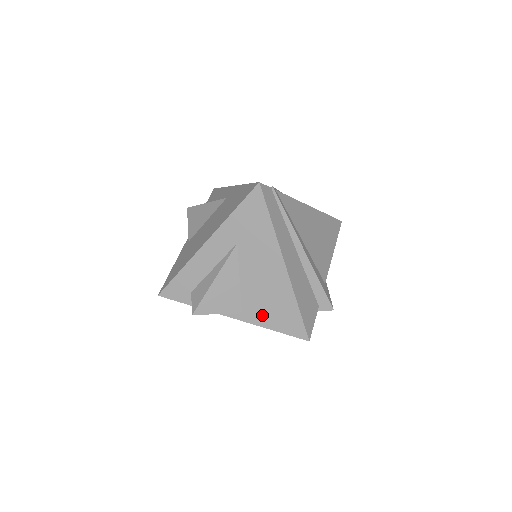
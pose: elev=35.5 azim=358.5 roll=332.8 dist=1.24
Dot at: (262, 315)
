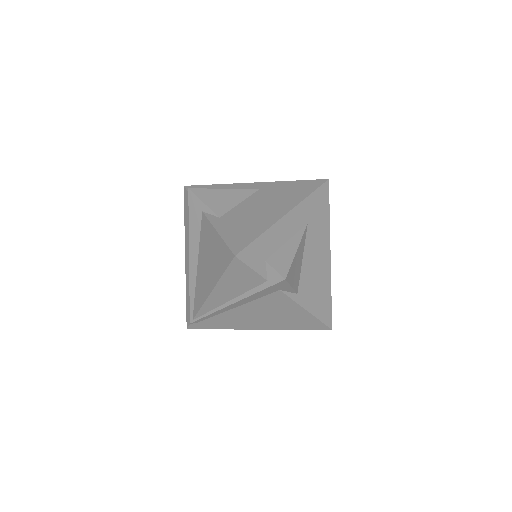
Dot at: (310, 298)
